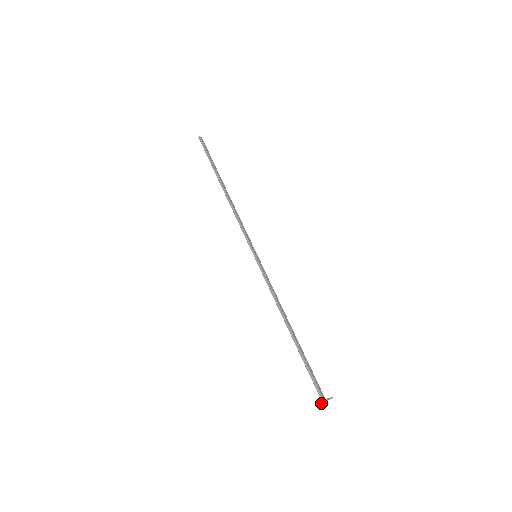
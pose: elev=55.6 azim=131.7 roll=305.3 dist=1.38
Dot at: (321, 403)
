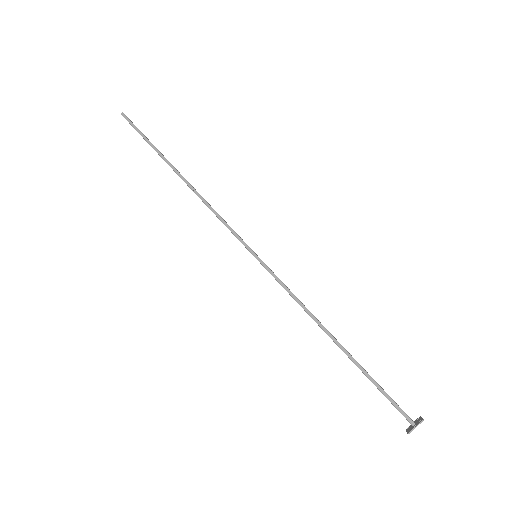
Dot at: (409, 429)
